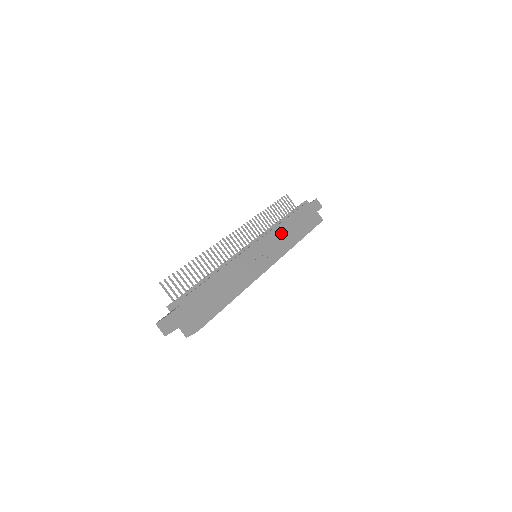
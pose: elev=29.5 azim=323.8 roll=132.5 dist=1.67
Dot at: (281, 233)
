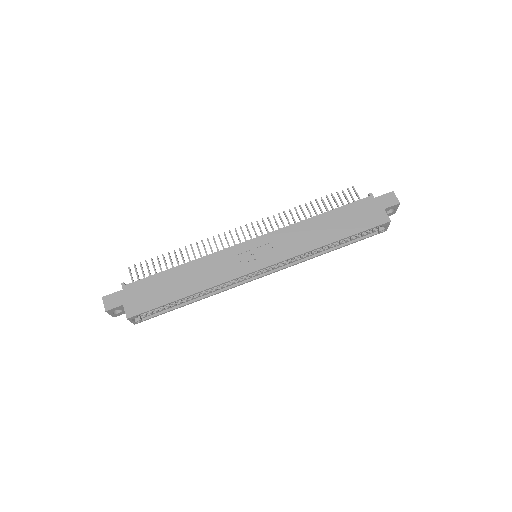
Dot at: (299, 232)
